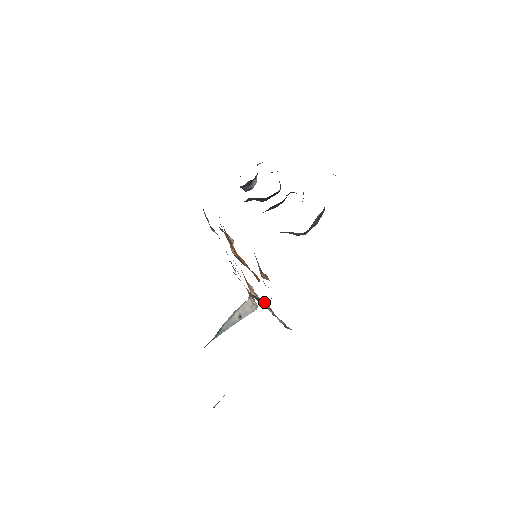
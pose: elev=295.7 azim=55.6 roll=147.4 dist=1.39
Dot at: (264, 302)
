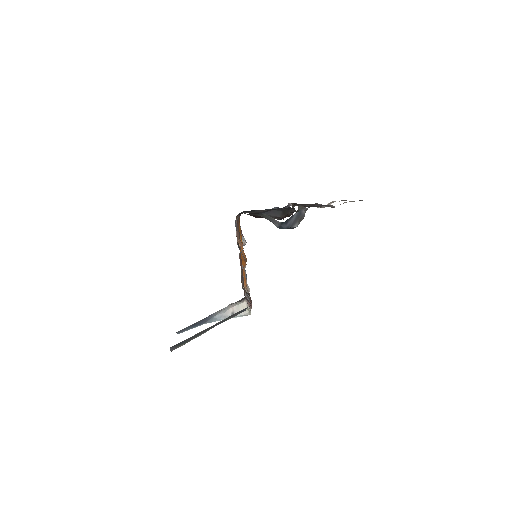
Dot at: (249, 295)
